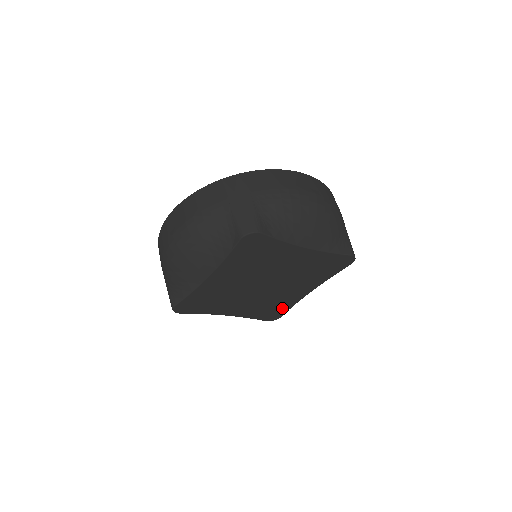
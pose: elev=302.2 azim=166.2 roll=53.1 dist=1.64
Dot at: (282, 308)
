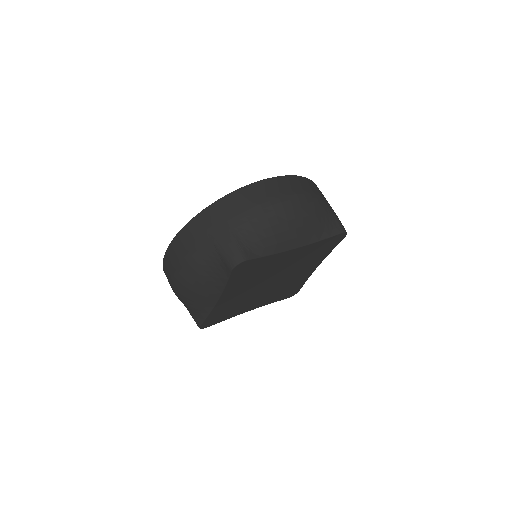
Dot at: (297, 286)
